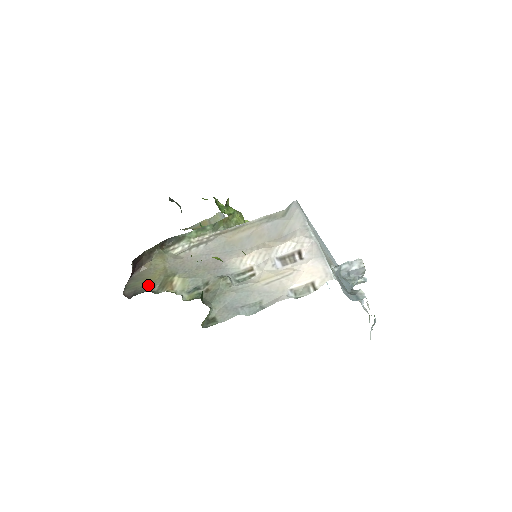
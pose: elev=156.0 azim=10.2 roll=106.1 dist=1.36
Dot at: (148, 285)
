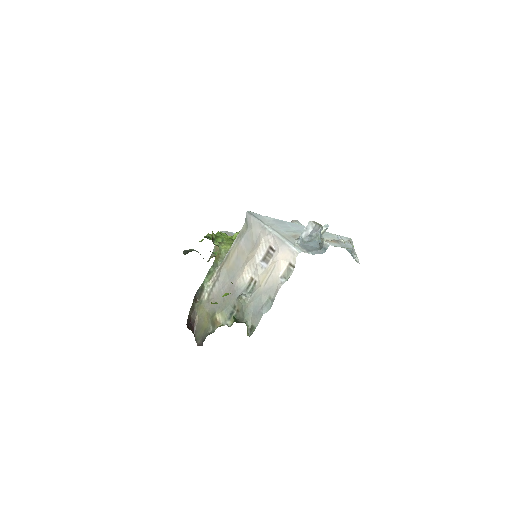
Dot at: (206, 330)
